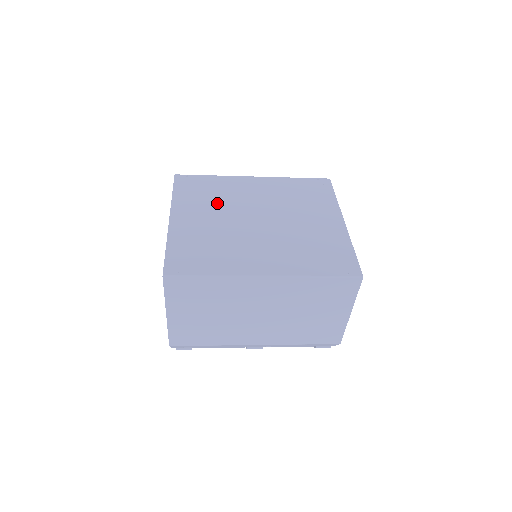
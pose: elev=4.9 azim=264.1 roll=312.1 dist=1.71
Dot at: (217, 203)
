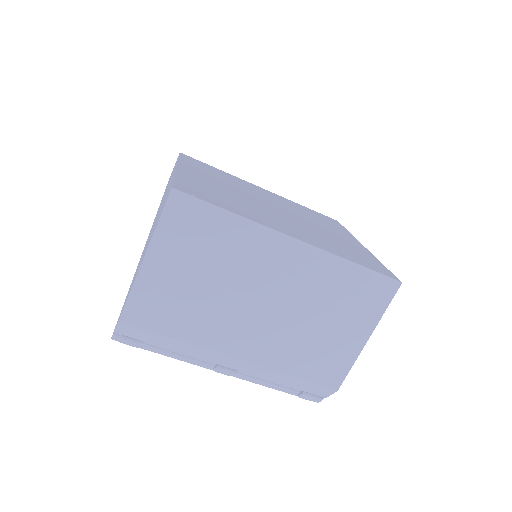
Dot at: (229, 182)
